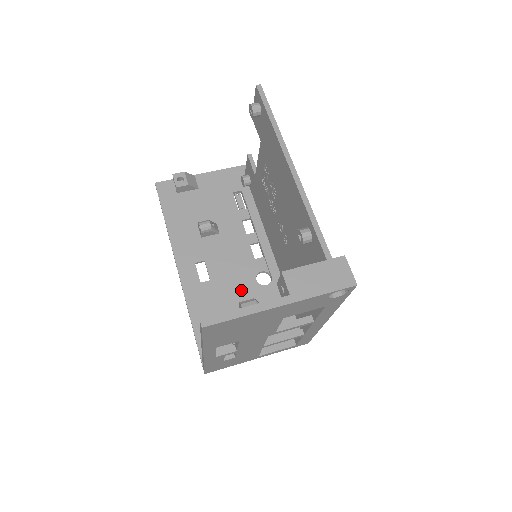
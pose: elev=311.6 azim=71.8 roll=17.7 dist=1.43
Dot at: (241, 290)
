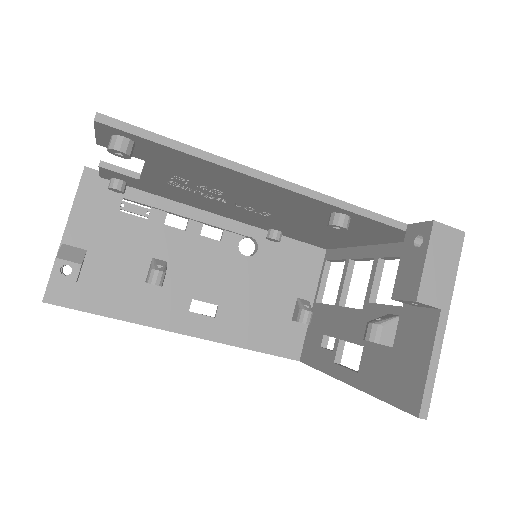
Dot at: (248, 280)
